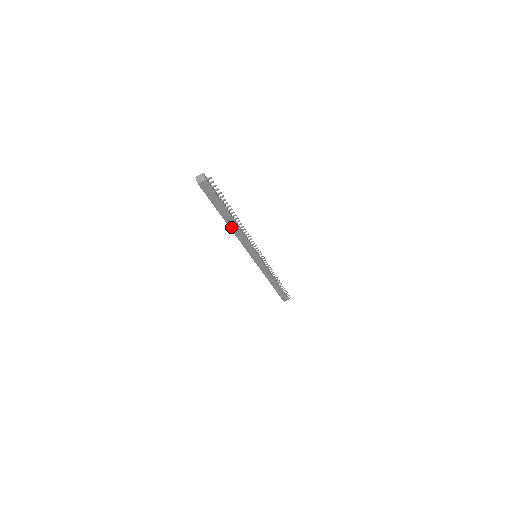
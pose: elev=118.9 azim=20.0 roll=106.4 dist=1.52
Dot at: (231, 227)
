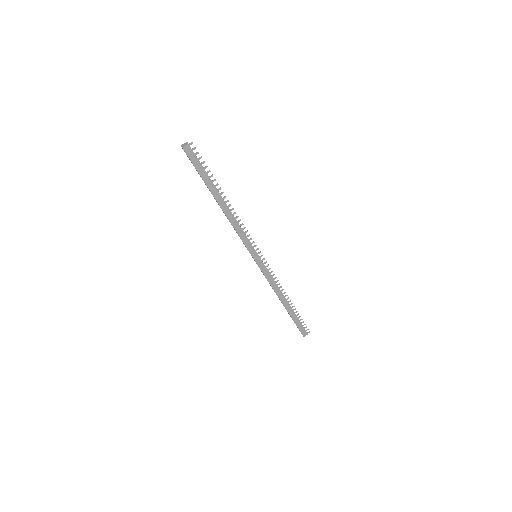
Dot at: (222, 208)
